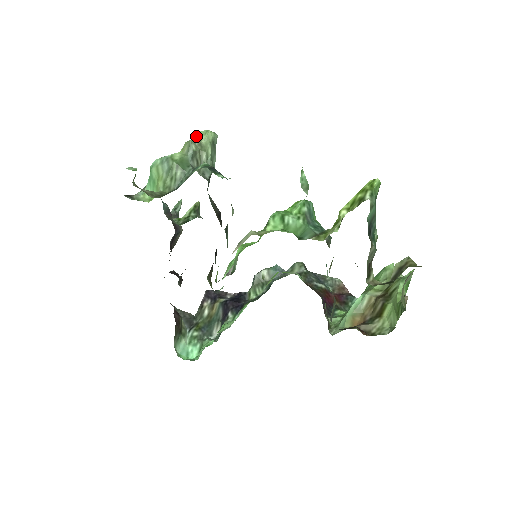
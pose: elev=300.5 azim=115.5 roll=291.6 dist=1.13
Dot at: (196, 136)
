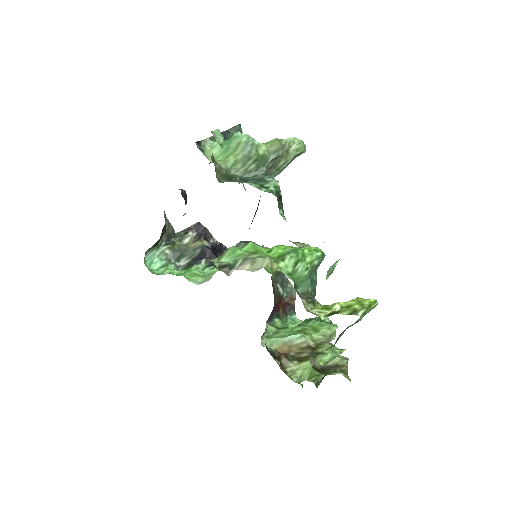
Dot at: (290, 140)
